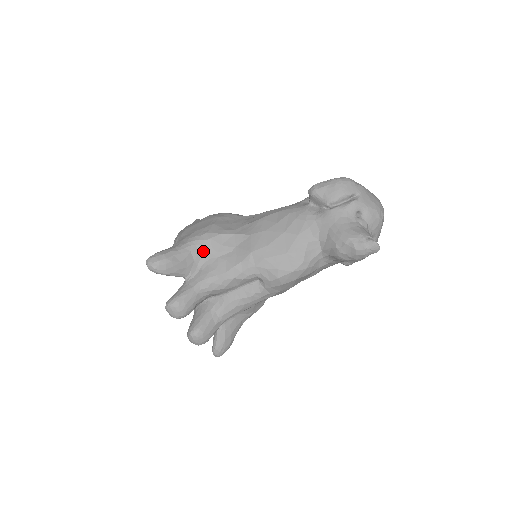
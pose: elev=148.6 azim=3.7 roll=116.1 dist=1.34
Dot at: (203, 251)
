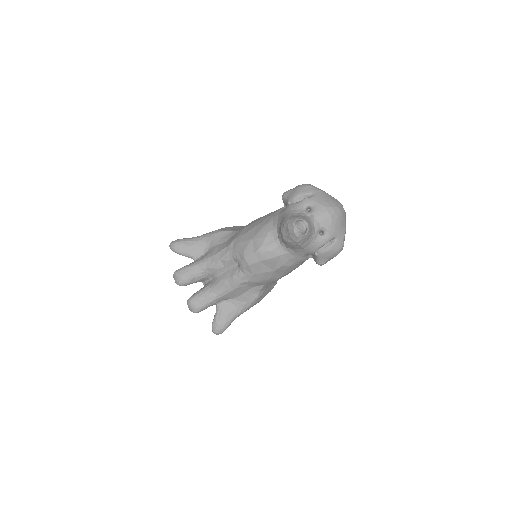
Dot at: (209, 241)
